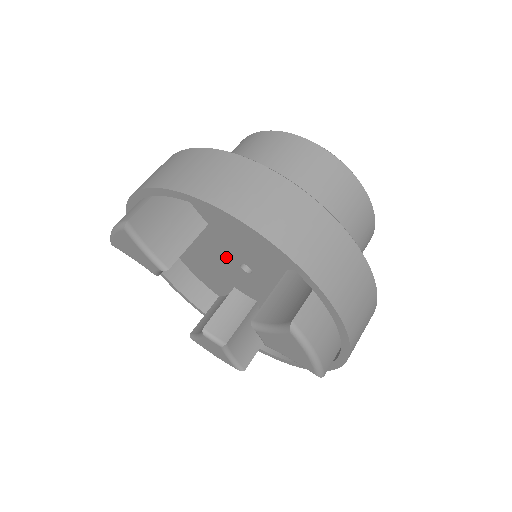
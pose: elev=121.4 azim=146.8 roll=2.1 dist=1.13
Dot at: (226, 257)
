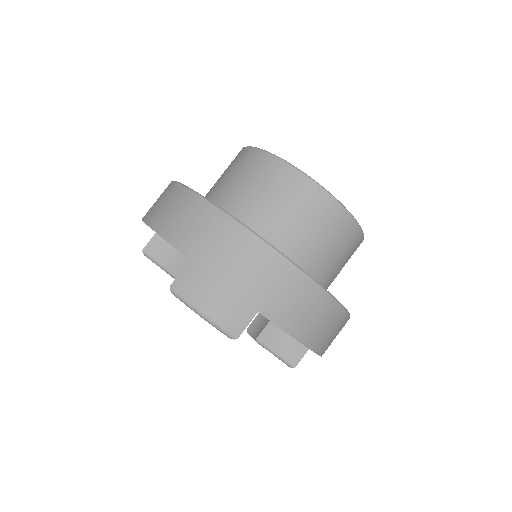
Dot at: occluded
